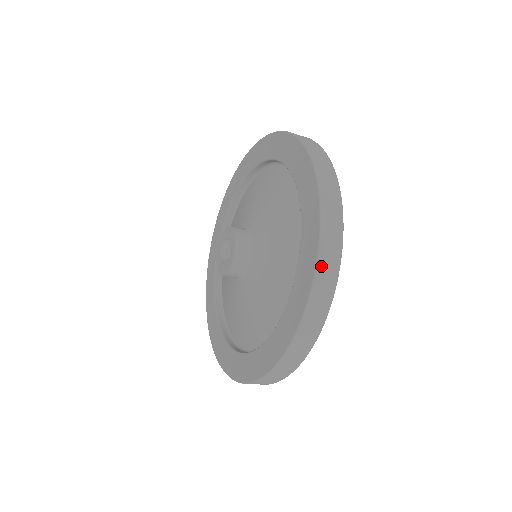
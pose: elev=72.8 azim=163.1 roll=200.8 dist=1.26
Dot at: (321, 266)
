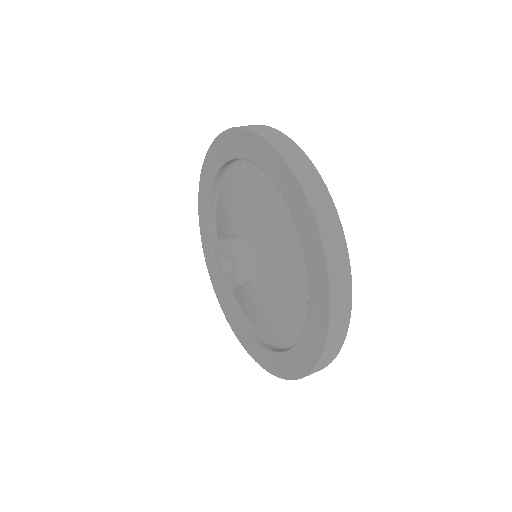
Dot at: (296, 168)
